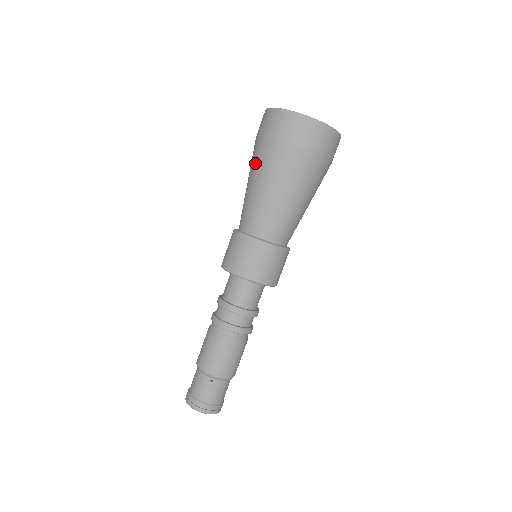
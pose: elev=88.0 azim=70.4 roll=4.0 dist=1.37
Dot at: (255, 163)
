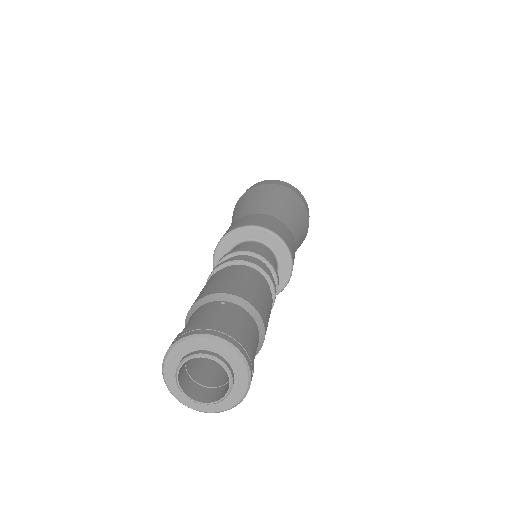
Dot at: (237, 207)
